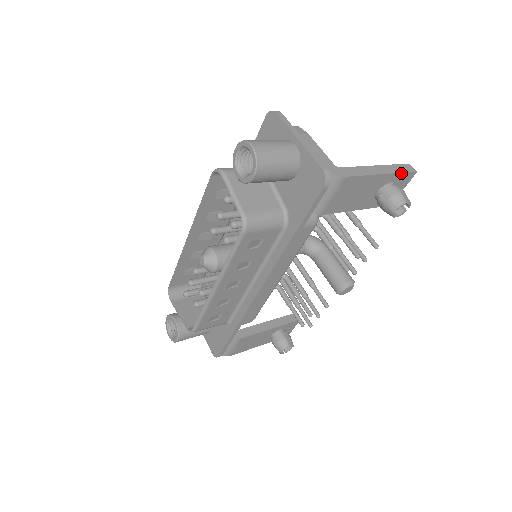
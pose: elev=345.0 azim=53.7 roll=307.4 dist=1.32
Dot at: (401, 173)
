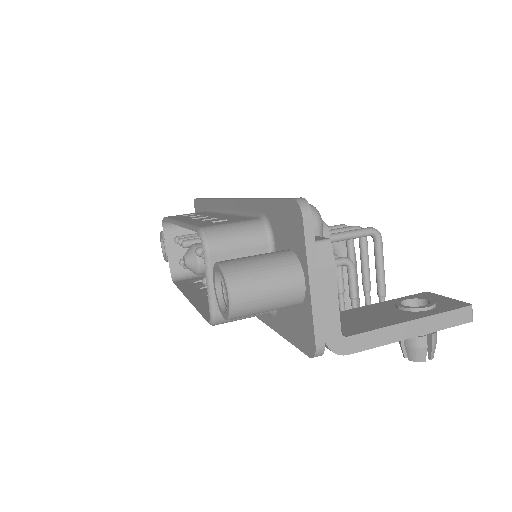
Dot at: (444, 328)
